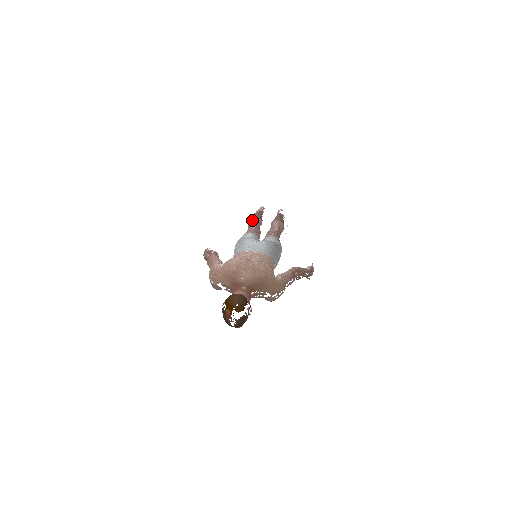
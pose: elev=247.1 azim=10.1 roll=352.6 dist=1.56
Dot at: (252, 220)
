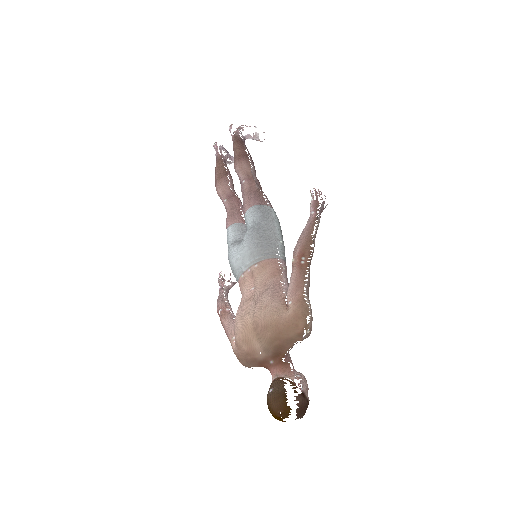
Dot at: (218, 194)
